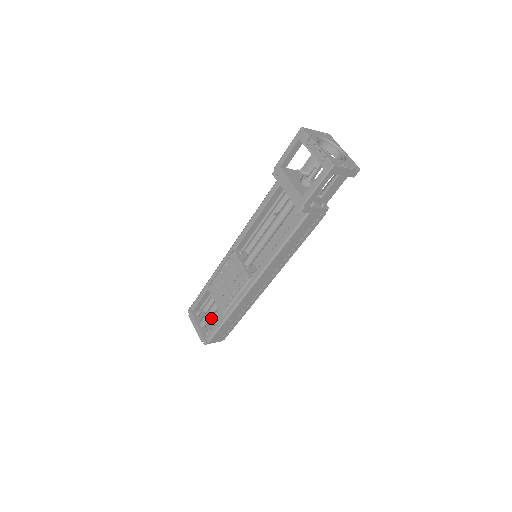
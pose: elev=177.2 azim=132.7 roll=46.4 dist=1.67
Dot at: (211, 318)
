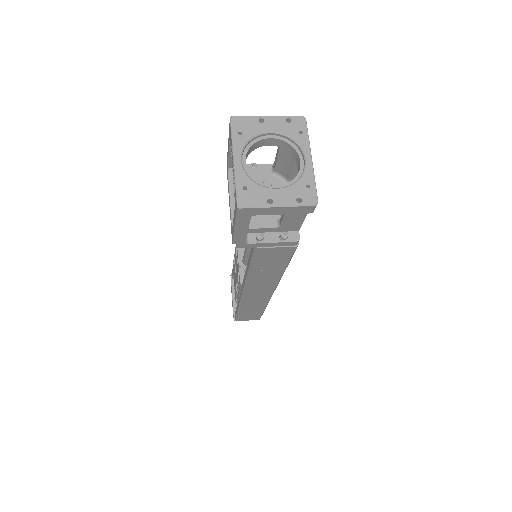
Dot at: occluded
